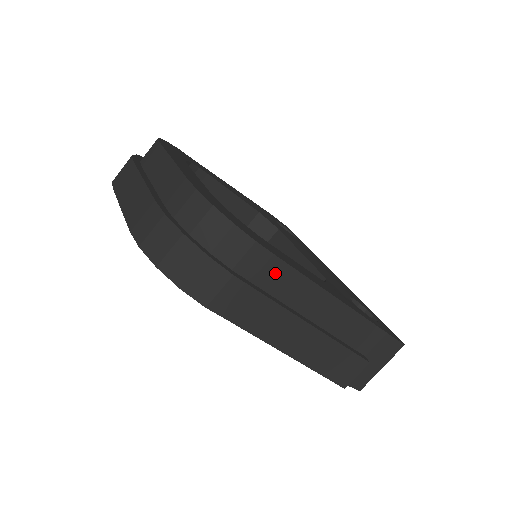
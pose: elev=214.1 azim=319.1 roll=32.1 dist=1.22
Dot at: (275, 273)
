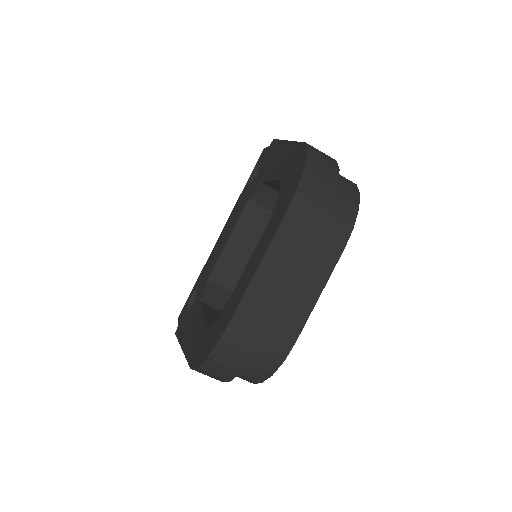
Dot at: occluded
